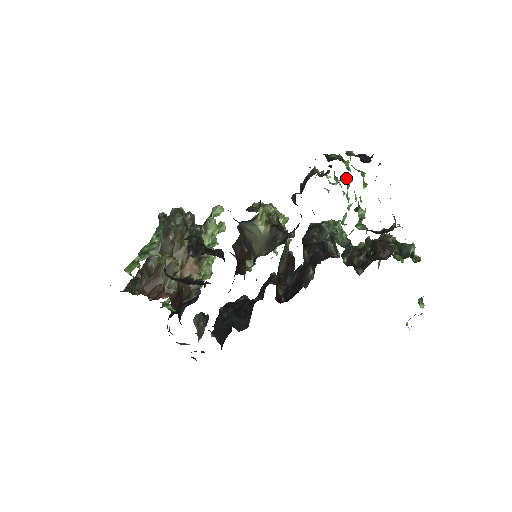
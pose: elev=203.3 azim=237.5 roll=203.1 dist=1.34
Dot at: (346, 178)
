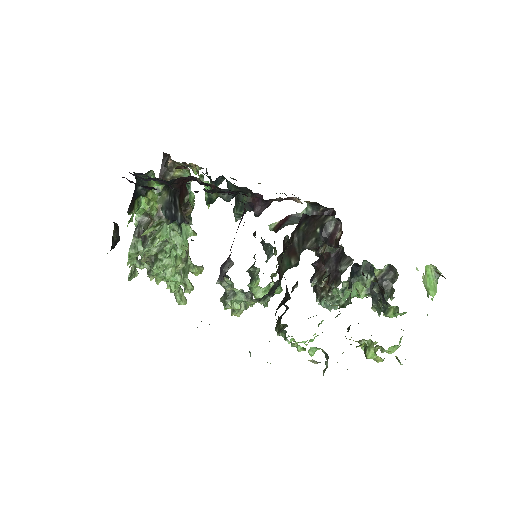
Dot at: occluded
